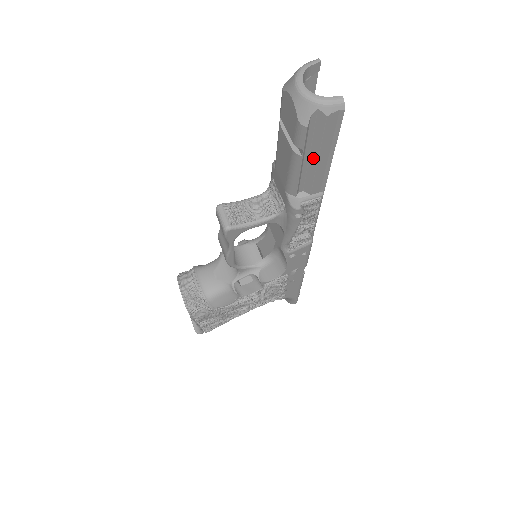
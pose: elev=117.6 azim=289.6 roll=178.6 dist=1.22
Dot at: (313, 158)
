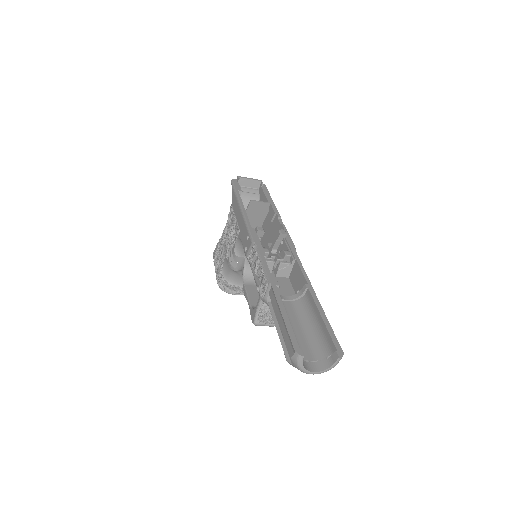
Dot at: occluded
